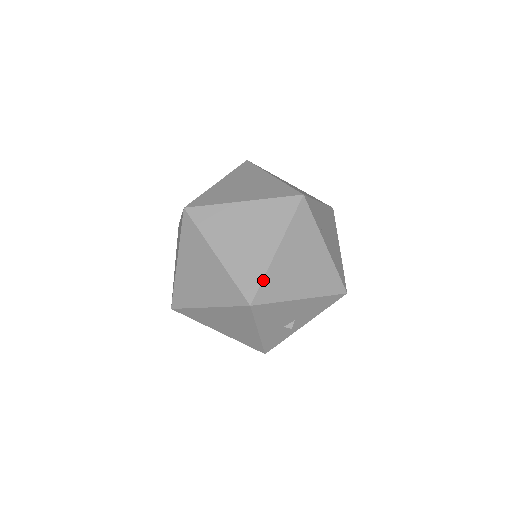
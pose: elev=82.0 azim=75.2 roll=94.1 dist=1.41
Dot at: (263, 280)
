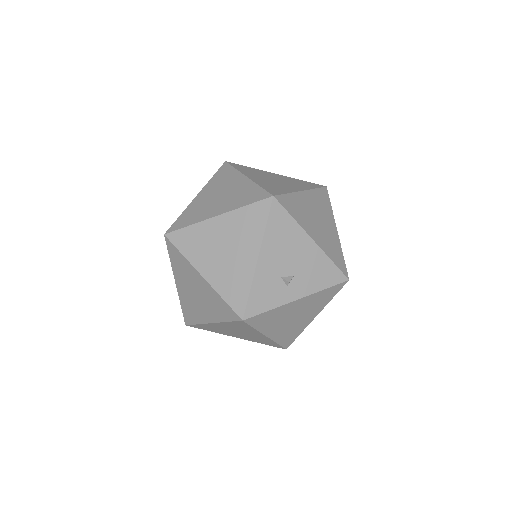
Dot at: (288, 194)
